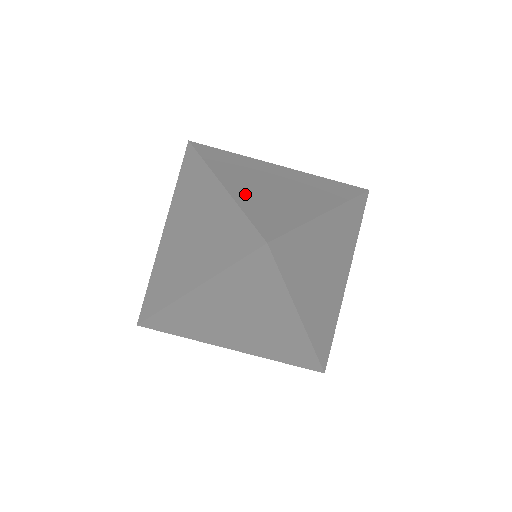
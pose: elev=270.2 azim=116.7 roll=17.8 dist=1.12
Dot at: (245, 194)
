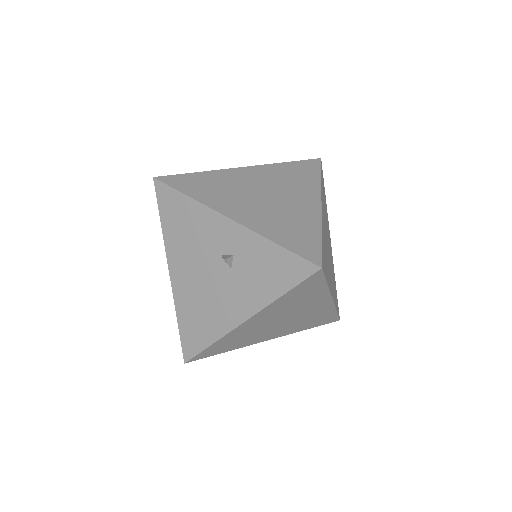
Dot at: occluded
